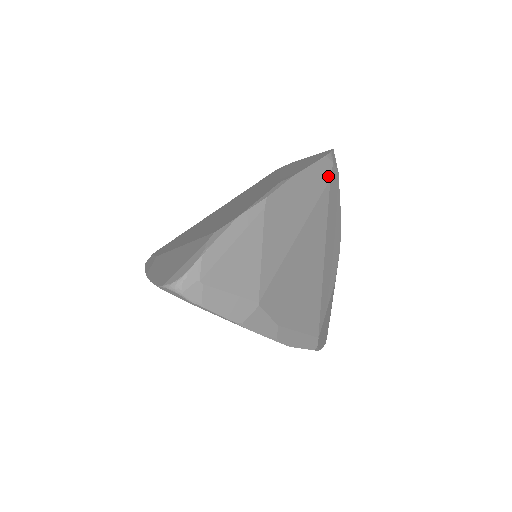
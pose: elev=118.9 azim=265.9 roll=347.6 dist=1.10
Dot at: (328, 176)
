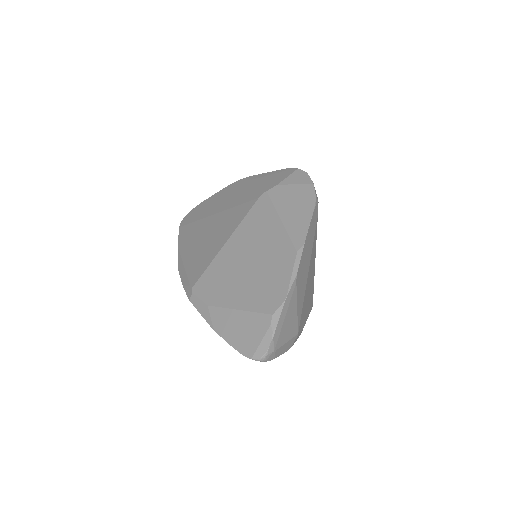
Dot at: (317, 215)
